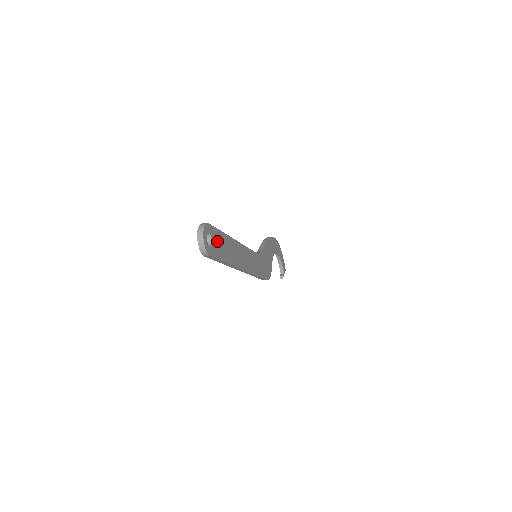
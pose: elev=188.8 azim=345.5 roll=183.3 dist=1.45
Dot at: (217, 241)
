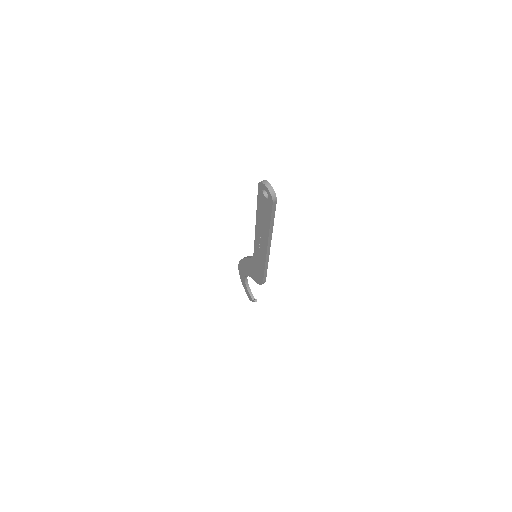
Dot at: occluded
